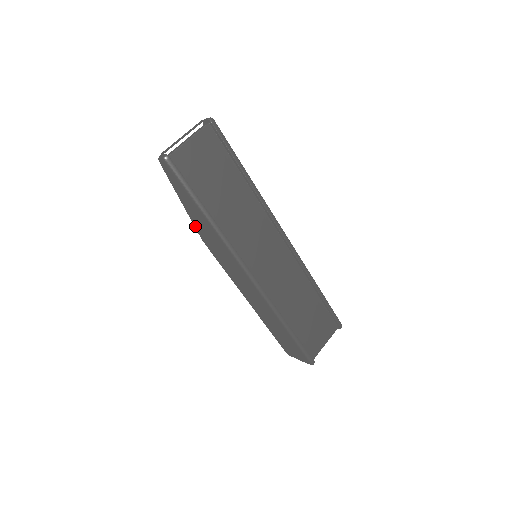
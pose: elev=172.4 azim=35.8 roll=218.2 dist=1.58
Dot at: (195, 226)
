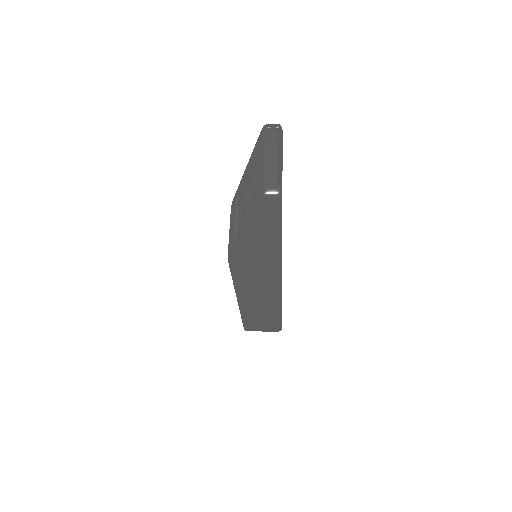
Dot at: (239, 251)
